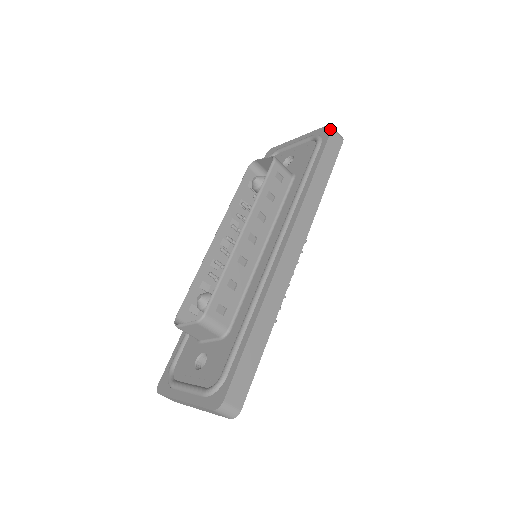
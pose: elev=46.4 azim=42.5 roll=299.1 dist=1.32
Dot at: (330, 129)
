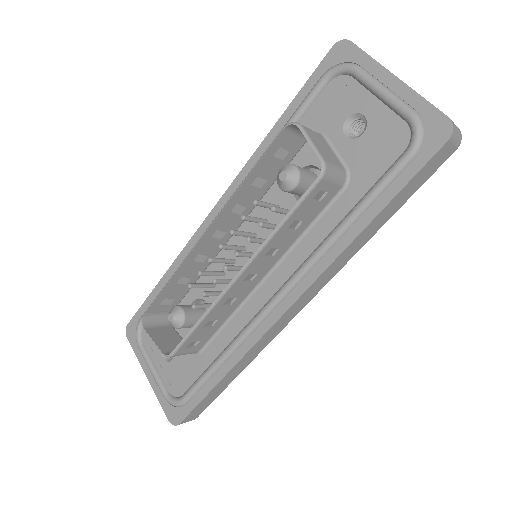
Dot at: (445, 138)
